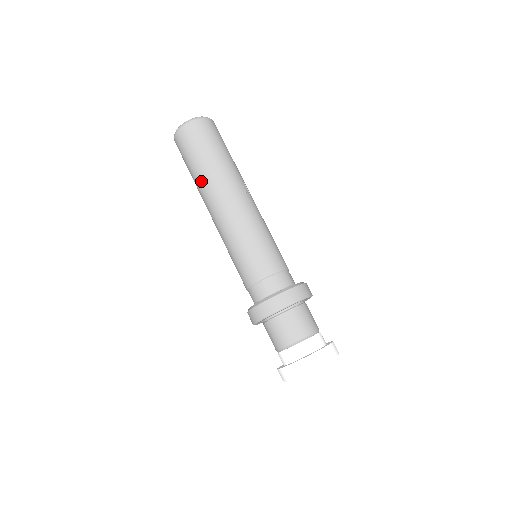
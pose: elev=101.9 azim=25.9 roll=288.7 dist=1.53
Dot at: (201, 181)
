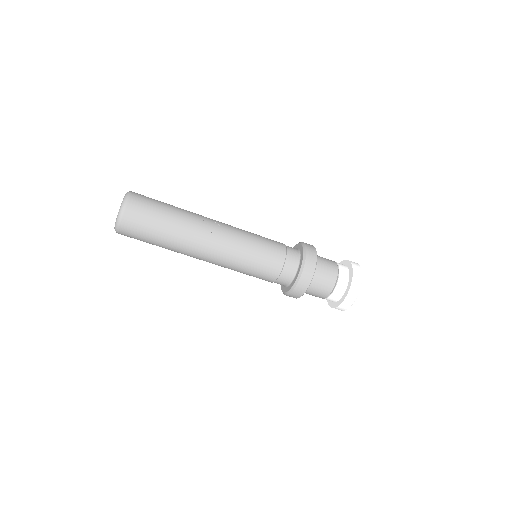
Dot at: occluded
